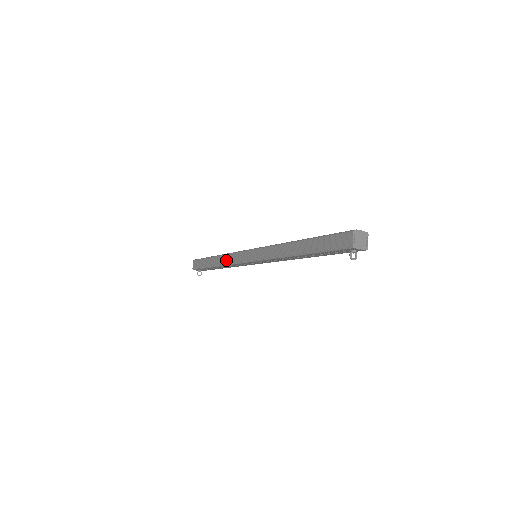
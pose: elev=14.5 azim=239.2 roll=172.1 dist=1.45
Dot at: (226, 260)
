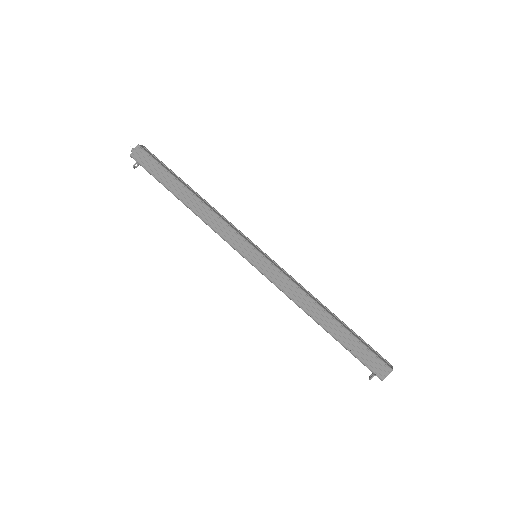
Dot at: (210, 219)
